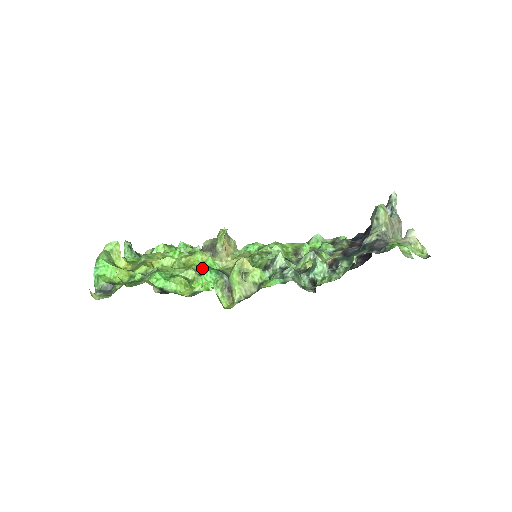
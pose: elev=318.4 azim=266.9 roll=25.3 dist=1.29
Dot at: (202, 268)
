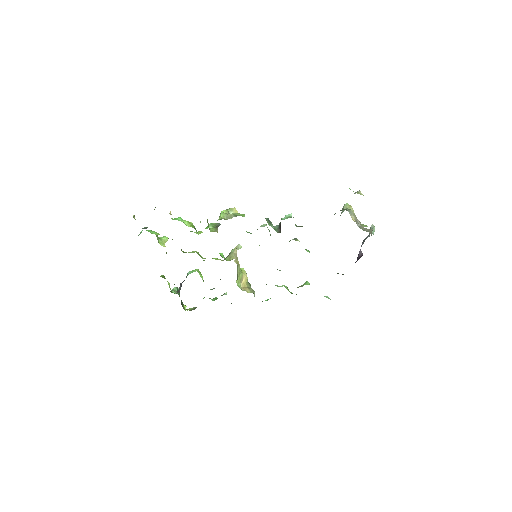
Dot at: occluded
